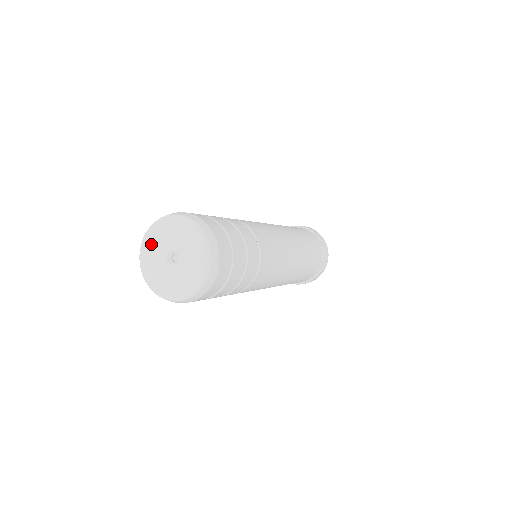
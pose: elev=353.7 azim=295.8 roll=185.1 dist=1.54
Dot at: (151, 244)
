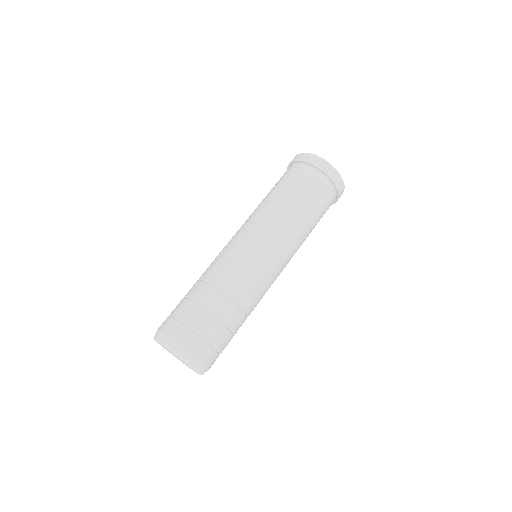
Dot at: occluded
